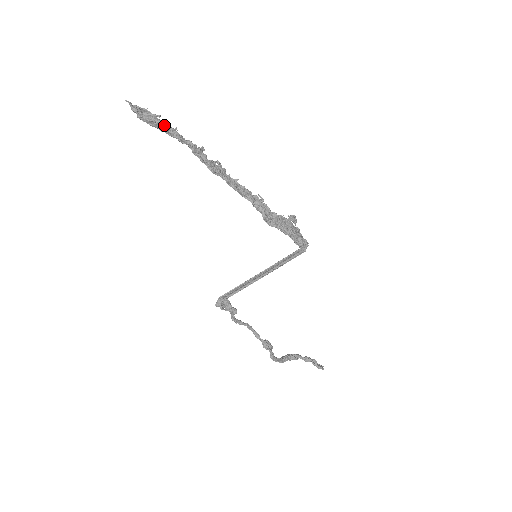
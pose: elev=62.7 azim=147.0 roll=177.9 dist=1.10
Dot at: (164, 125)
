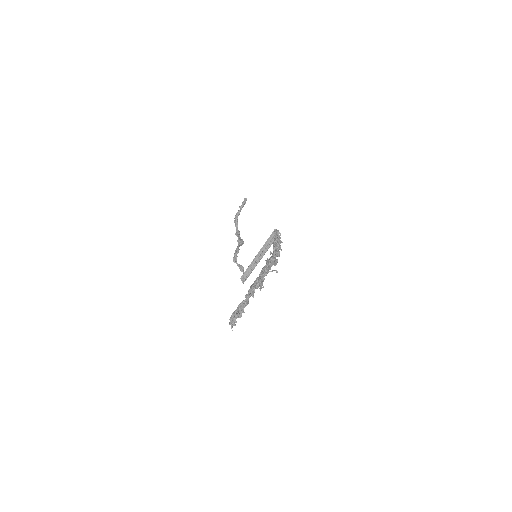
Dot at: (243, 309)
